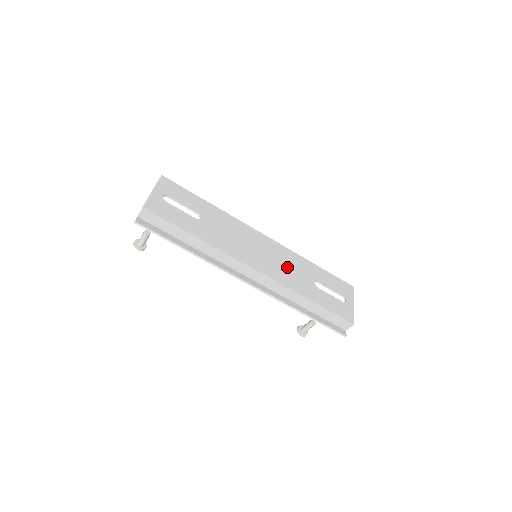
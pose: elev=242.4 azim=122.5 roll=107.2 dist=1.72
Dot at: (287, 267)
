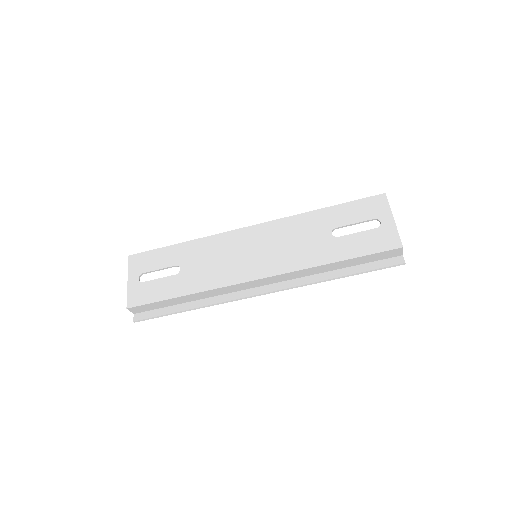
Dot at: (291, 243)
